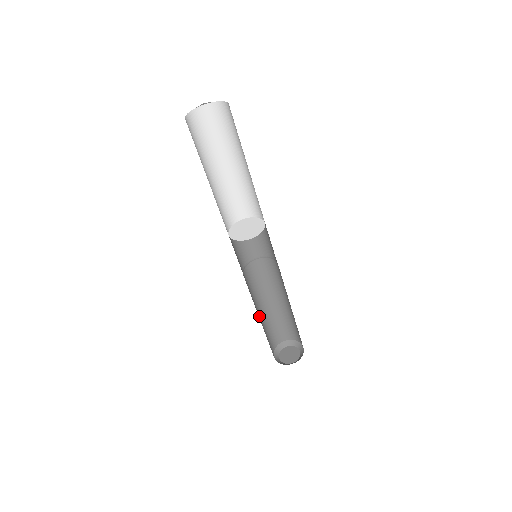
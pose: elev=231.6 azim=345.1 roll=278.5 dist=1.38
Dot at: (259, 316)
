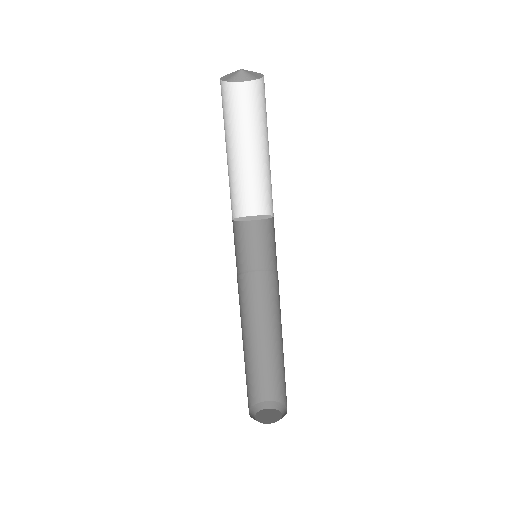
Dot at: (244, 343)
